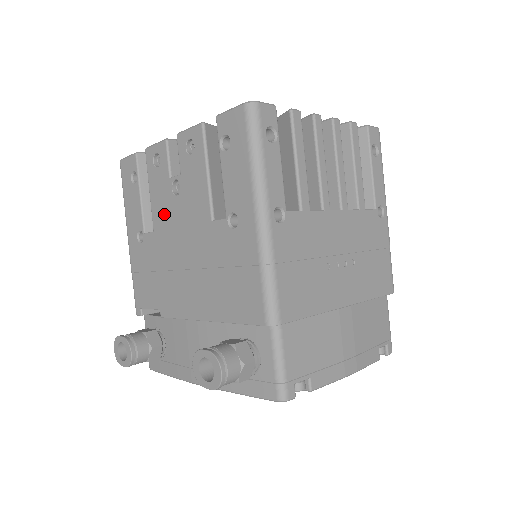
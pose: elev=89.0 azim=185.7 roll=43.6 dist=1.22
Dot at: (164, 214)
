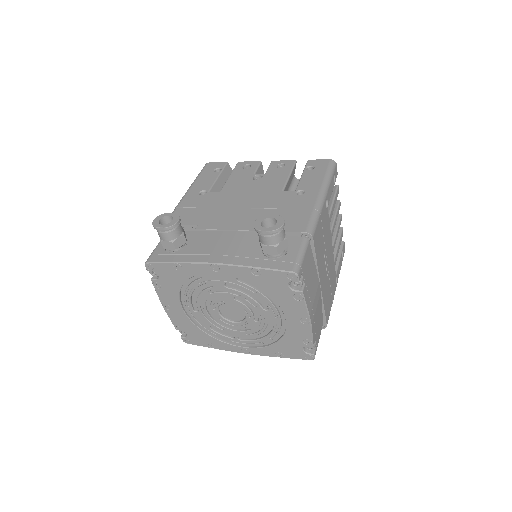
Dot at: (238, 185)
